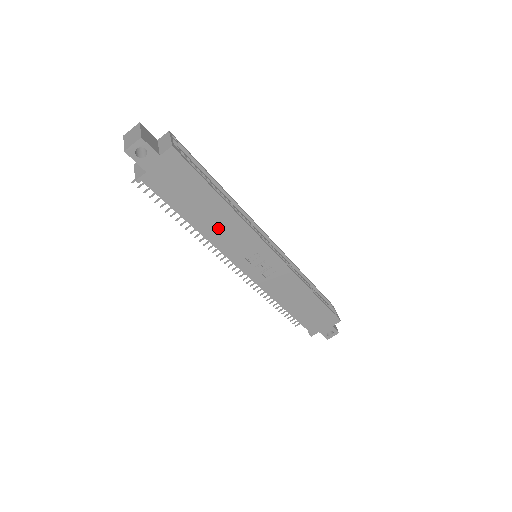
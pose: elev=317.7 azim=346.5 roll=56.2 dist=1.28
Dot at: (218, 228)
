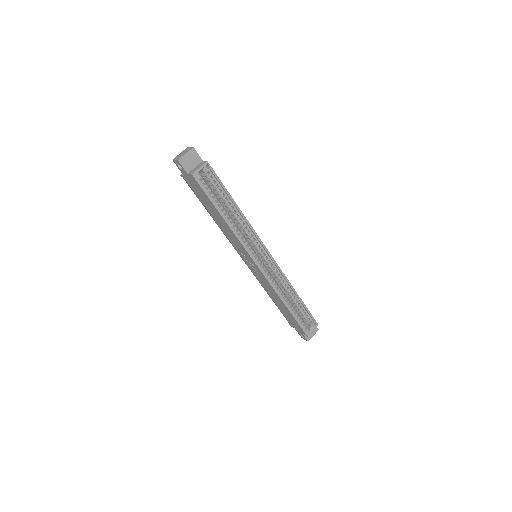
Dot at: (223, 227)
